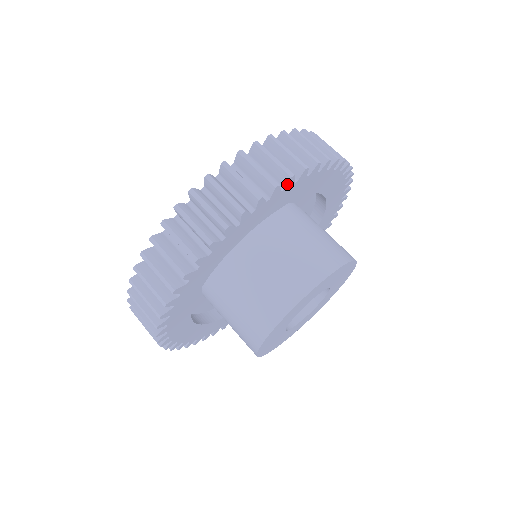
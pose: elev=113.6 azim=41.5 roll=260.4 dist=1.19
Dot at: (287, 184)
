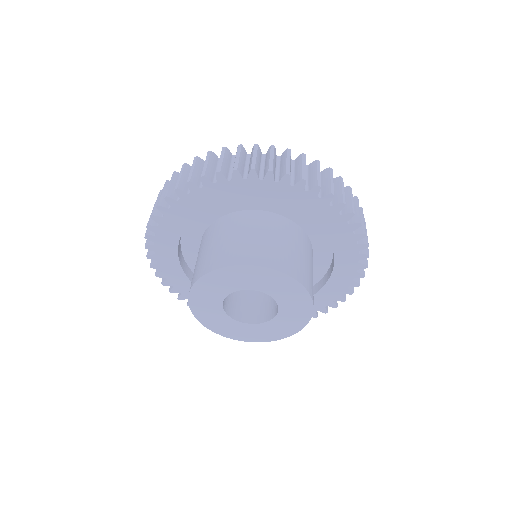
Dot at: (325, 196)
